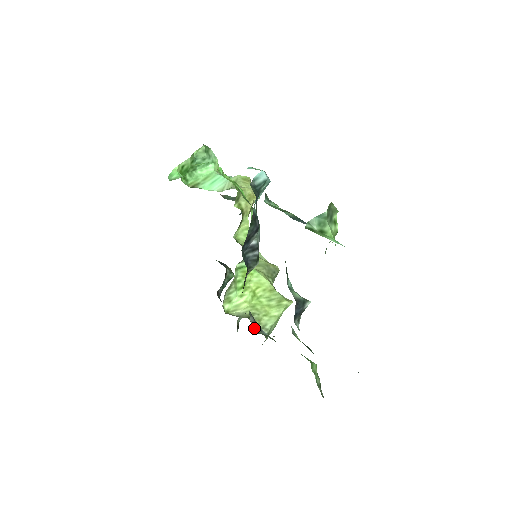
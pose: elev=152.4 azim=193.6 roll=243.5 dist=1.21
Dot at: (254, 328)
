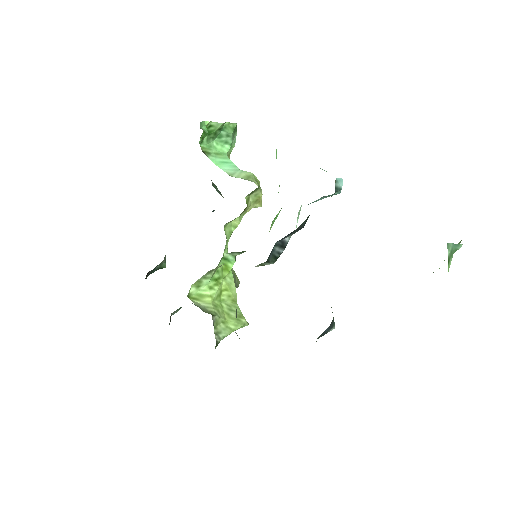
Dot at: occluded
